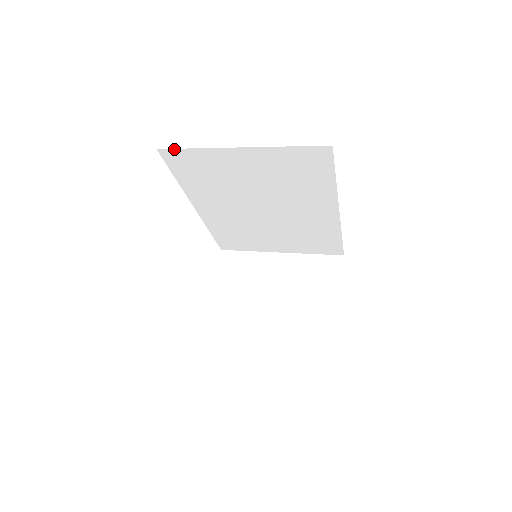
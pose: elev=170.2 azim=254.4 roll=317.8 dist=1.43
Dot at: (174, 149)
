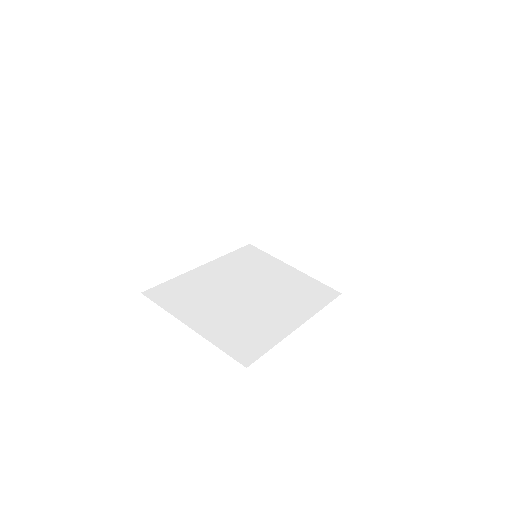
Dot at: occluded
